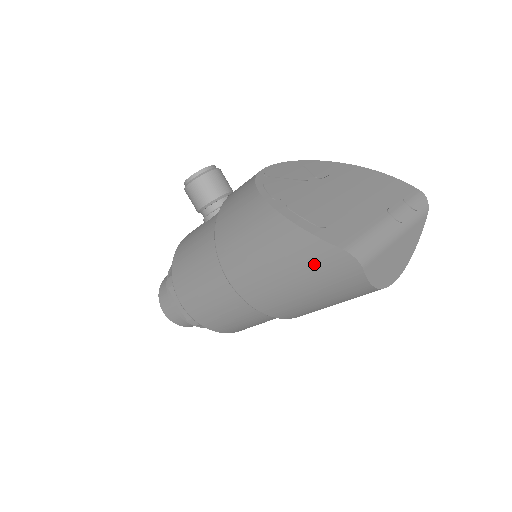
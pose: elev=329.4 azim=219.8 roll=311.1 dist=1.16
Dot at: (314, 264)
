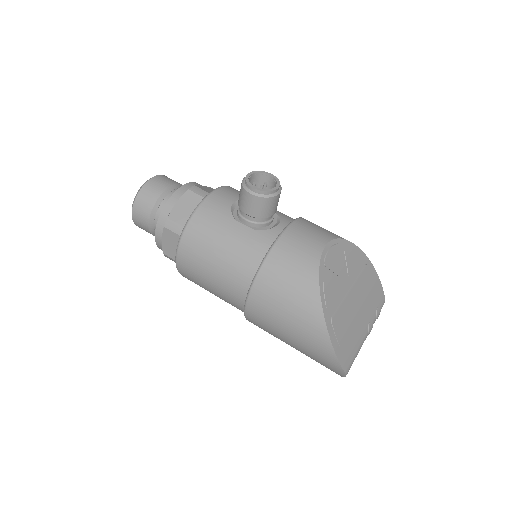
Dot at: (320, 358)
